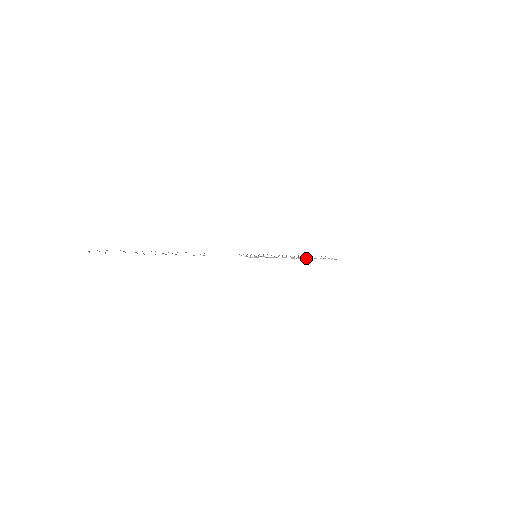
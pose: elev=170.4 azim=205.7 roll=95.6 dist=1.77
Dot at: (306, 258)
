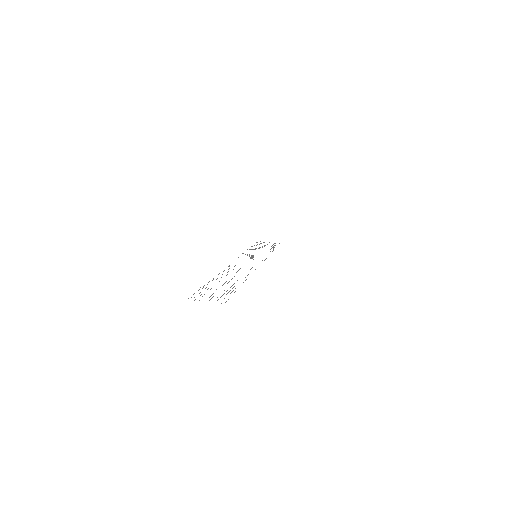
Dot at: (273, 248)
